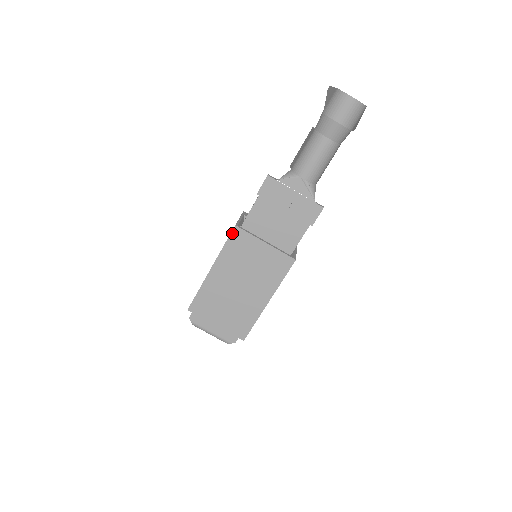
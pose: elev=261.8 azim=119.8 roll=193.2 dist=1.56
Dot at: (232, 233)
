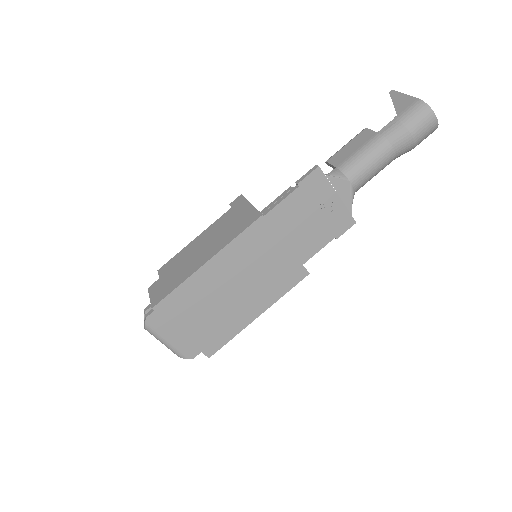
Dot at: (254, 223)
